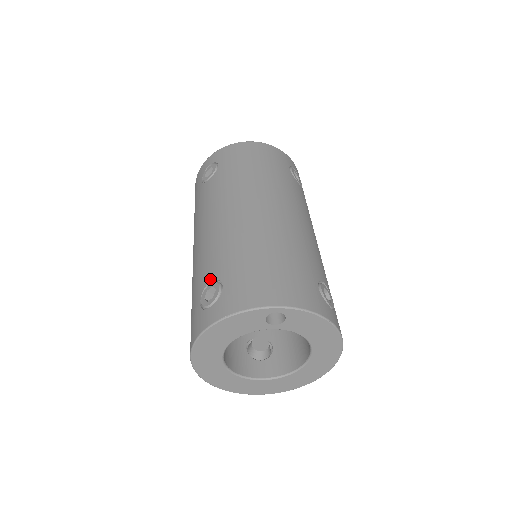
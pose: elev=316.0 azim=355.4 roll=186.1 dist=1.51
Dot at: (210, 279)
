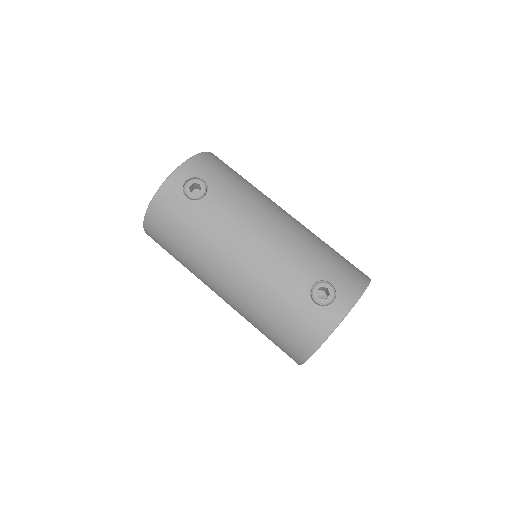
Dot at: (312, 282)
